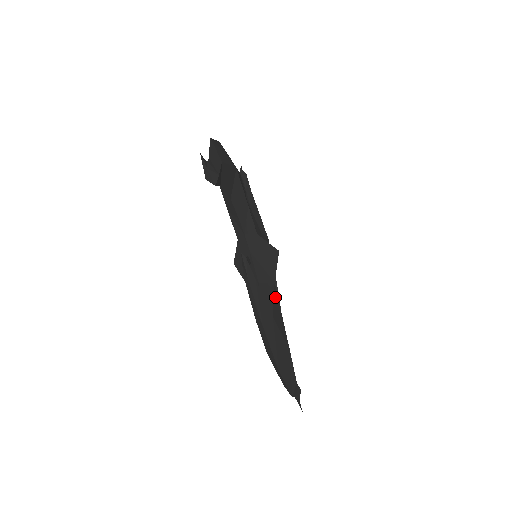
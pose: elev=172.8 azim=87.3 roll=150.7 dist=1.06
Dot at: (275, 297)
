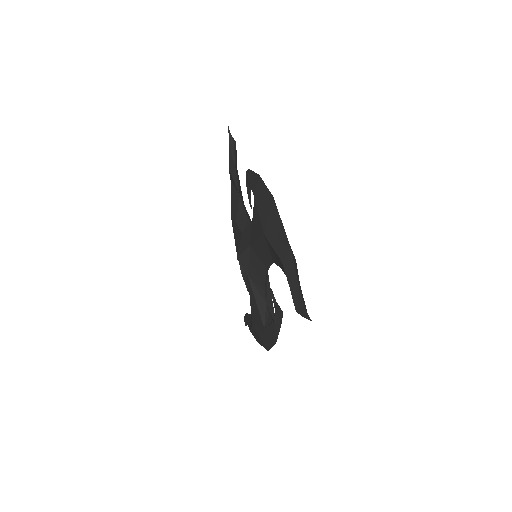
Dot at: occluded
